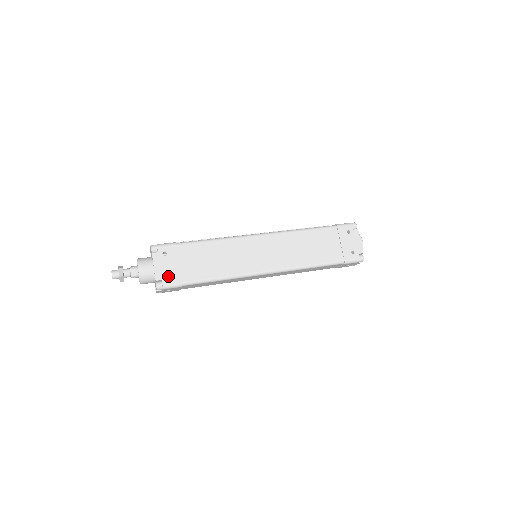
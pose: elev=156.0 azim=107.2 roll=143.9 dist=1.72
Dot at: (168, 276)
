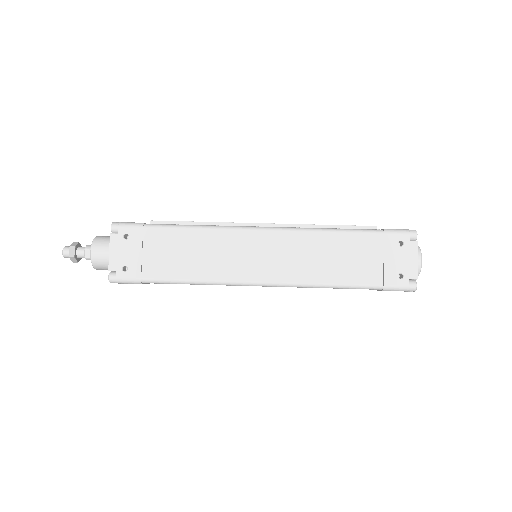
Dot at: occluded
